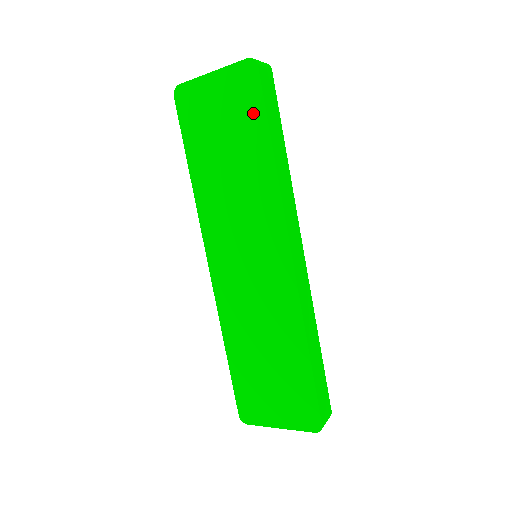
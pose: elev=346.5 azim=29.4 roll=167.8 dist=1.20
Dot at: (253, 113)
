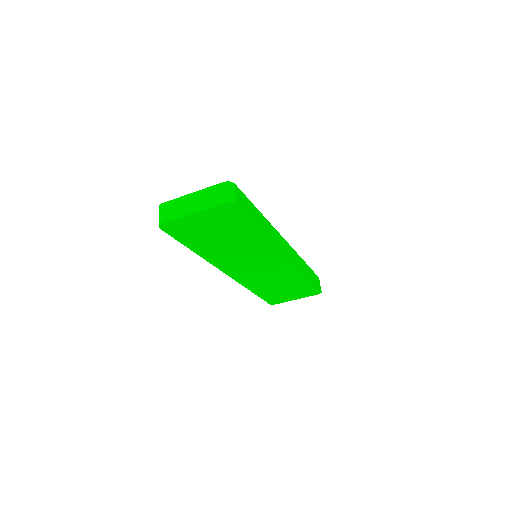
Dot at: (241, 222)
